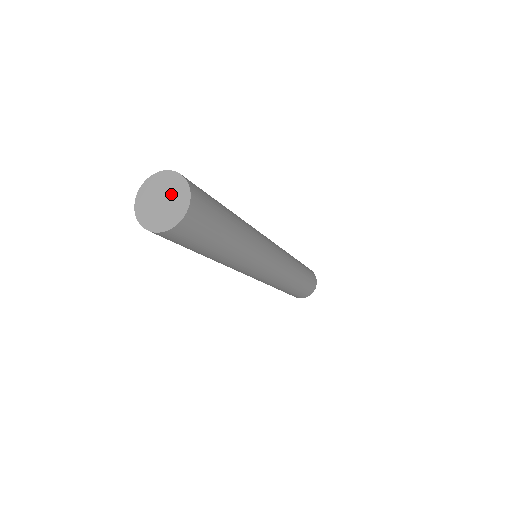
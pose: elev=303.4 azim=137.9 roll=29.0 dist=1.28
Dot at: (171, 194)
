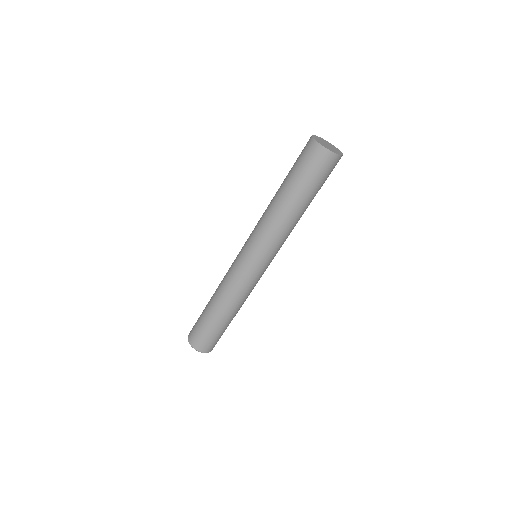
Dot at: (333, 148)
